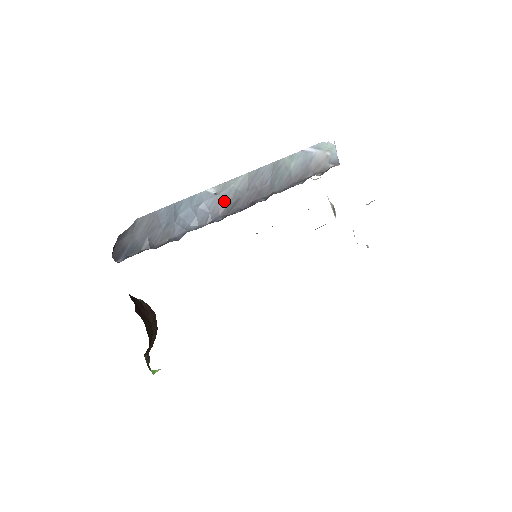
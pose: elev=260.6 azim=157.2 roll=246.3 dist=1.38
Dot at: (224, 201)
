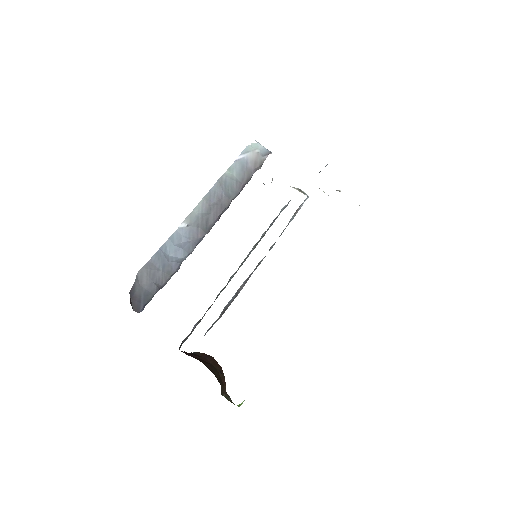
Dot at: (197, 227)
